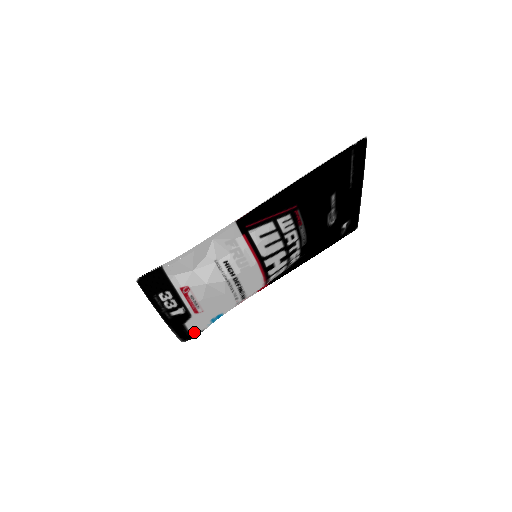
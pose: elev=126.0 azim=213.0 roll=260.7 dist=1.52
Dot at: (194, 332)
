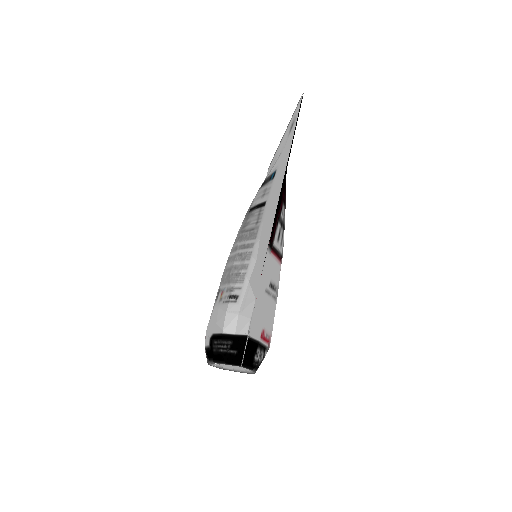
Dot at: occluded
